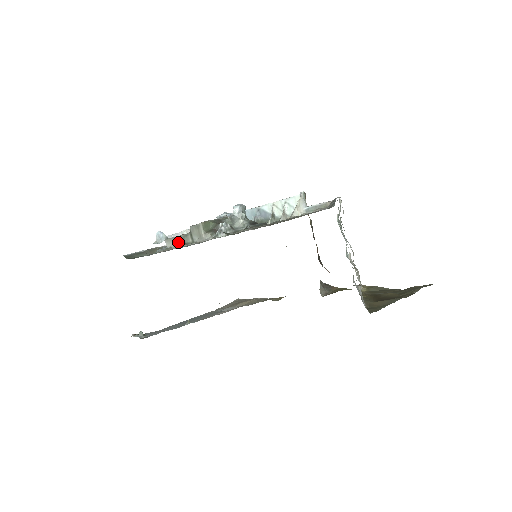
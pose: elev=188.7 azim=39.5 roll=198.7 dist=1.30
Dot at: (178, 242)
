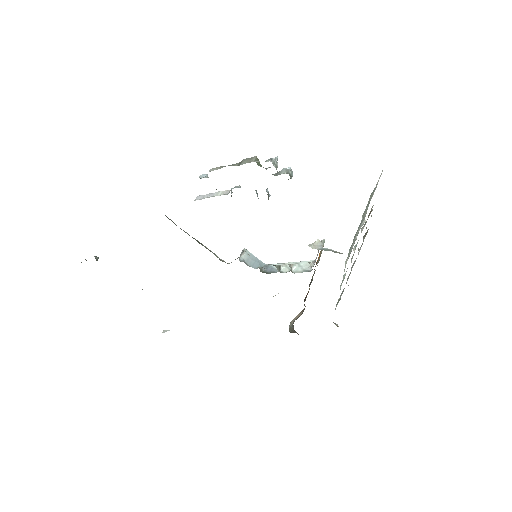
Dot at: (208, 197)
